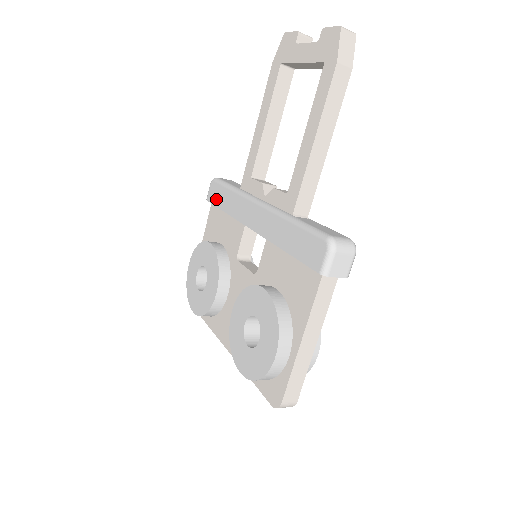
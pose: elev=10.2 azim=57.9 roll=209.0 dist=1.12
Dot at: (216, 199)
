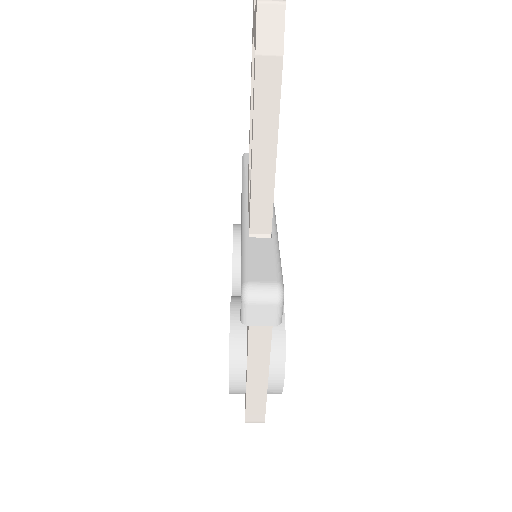
Dot at: occluded
